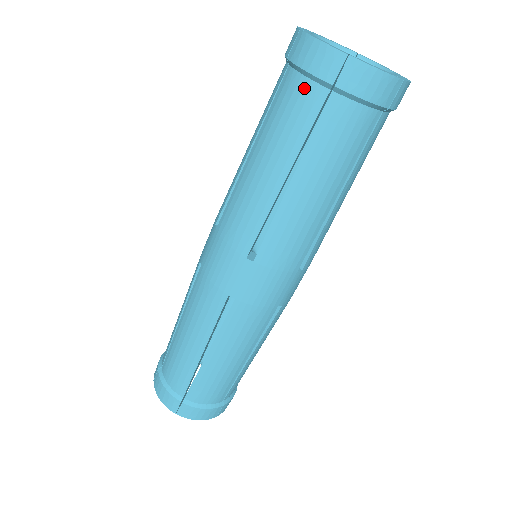
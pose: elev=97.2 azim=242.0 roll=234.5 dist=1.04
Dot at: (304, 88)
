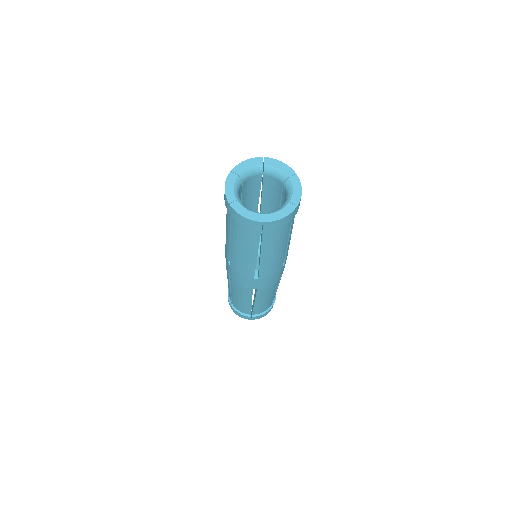
Dot at: (247, 230)
